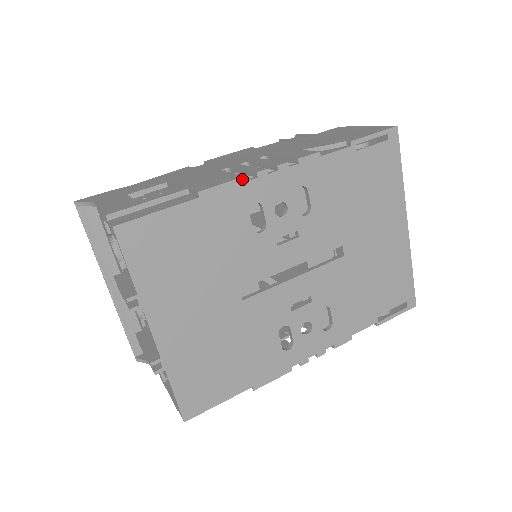
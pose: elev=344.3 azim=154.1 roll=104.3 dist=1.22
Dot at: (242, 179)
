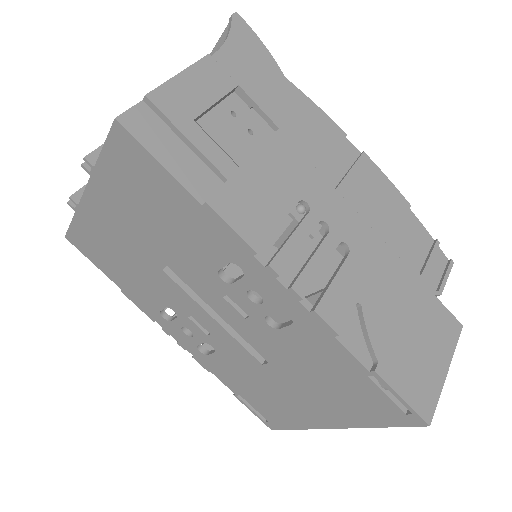
Dot at: (251, 249)
